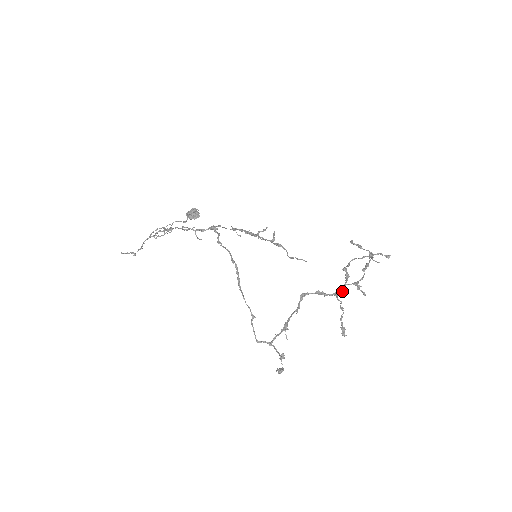
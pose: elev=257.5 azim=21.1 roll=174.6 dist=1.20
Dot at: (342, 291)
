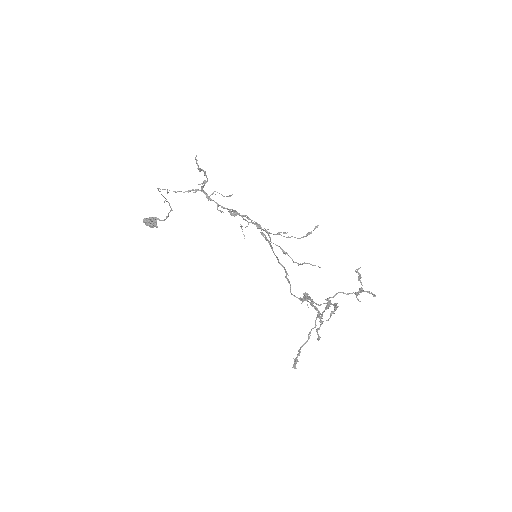
Dot at: (321, 316)
